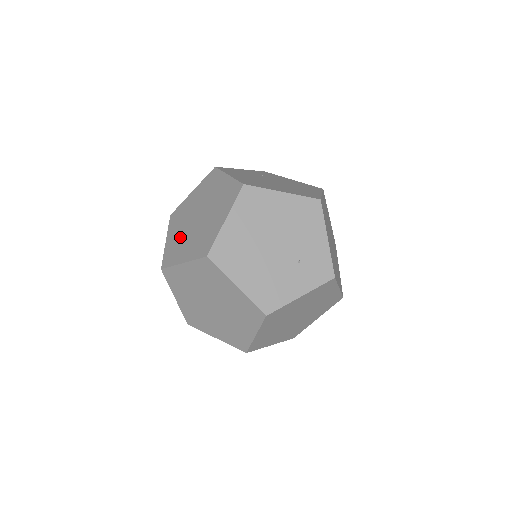
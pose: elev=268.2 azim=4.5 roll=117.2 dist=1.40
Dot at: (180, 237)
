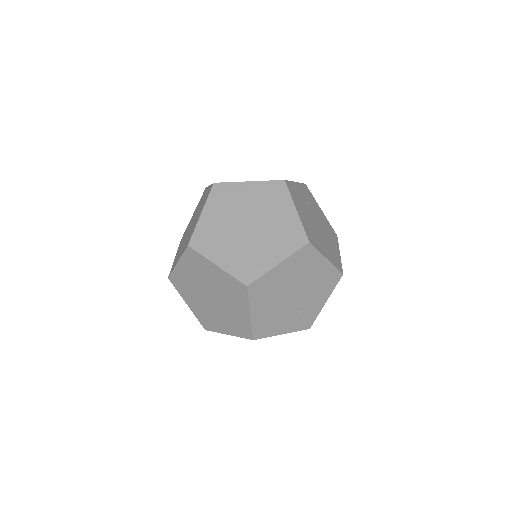
Dot at: (221, 229)
